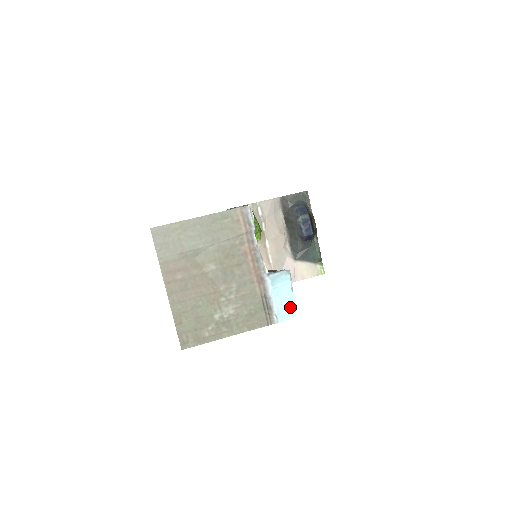
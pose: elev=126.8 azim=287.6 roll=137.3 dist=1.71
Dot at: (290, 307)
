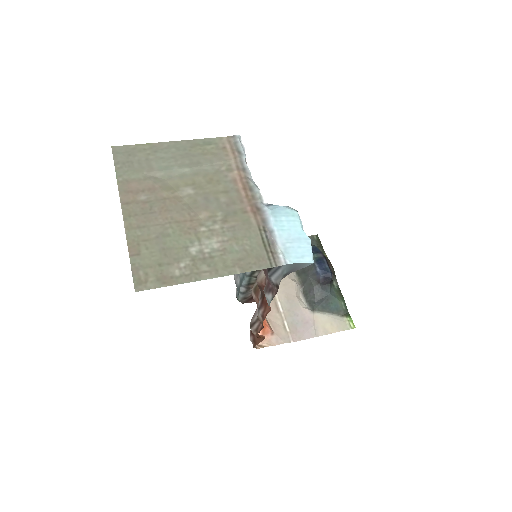
Dot at: (303, 249)
